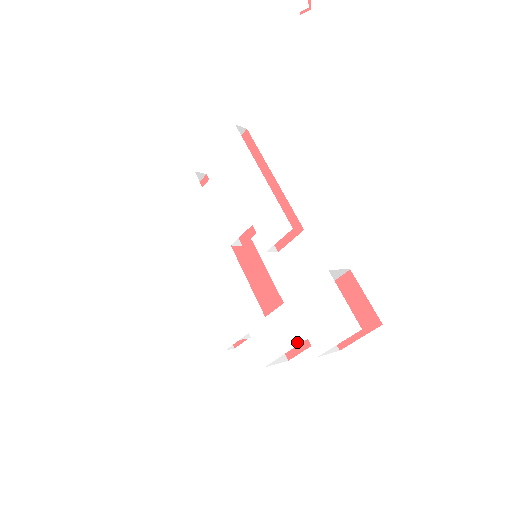
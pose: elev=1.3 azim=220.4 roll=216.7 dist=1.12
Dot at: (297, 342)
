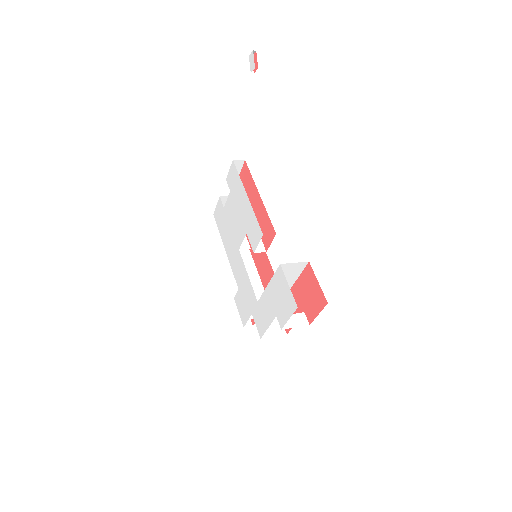
Dot at: (272, 319)
